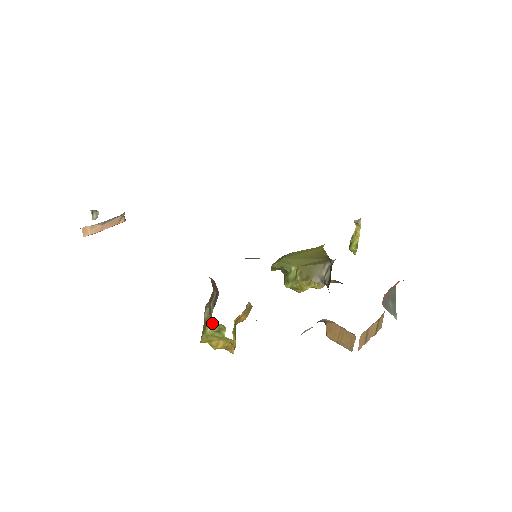
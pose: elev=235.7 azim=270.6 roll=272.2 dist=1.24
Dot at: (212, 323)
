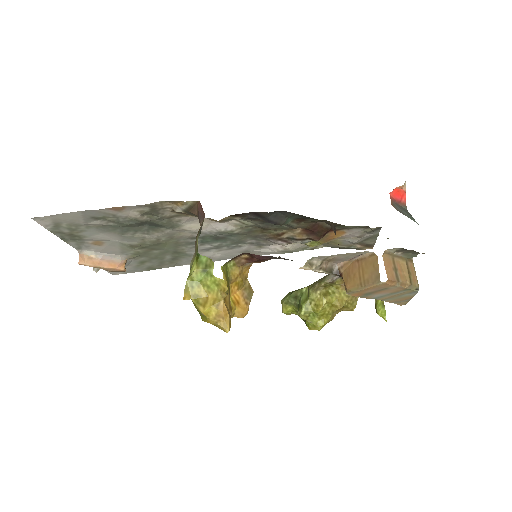
Dot at: (198, 259)
